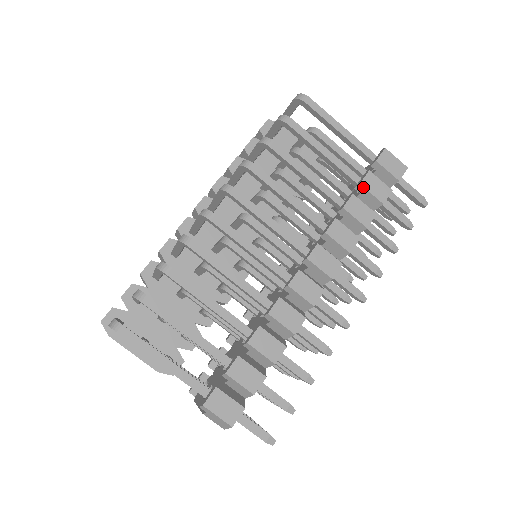
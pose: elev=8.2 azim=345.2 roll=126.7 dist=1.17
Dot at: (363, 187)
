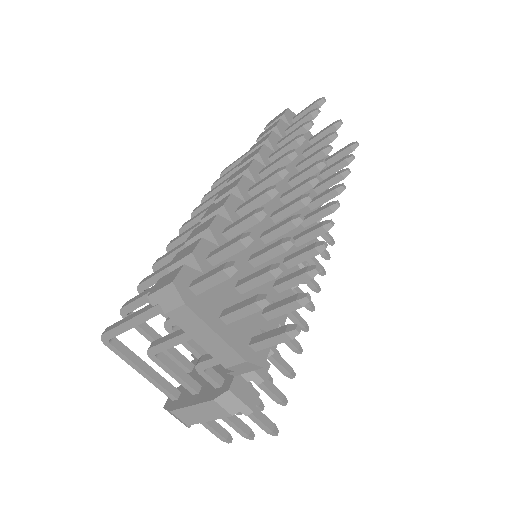
Dot at: (259, 139)
